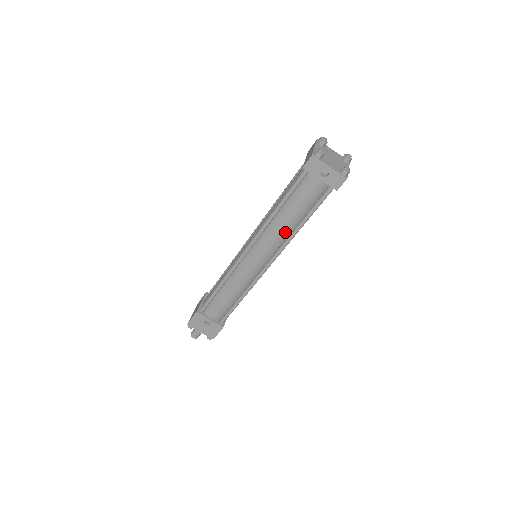
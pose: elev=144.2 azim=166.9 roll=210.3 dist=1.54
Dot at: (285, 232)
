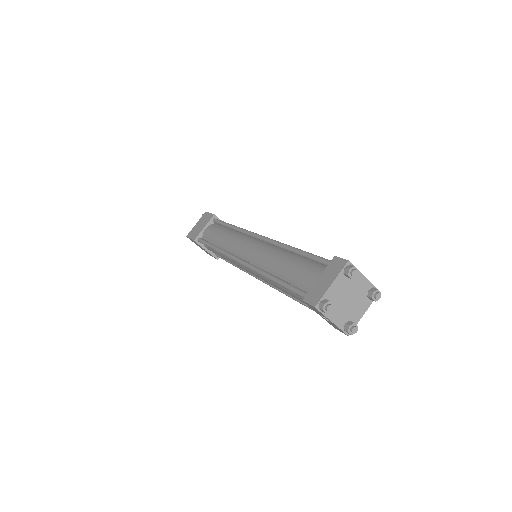
Dot at: occluded
